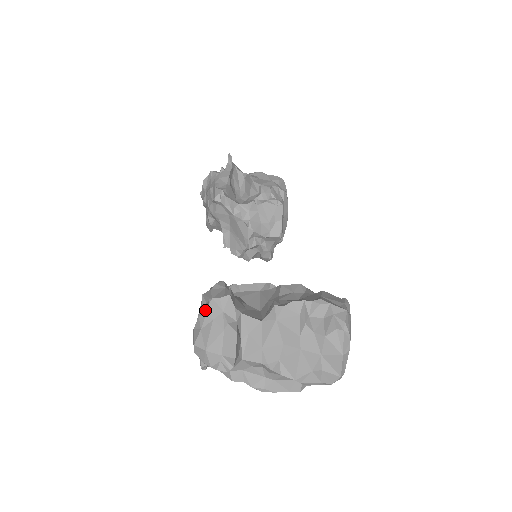
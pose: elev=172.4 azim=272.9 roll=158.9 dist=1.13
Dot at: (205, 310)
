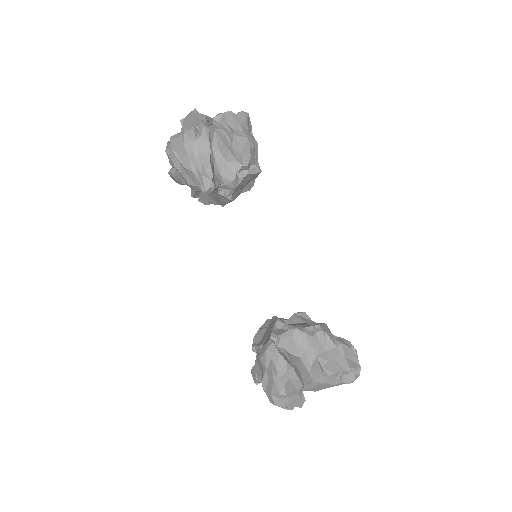
Dot at: (284, 392)
